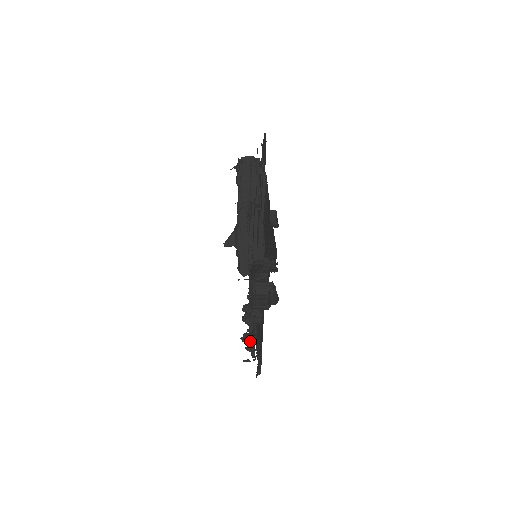
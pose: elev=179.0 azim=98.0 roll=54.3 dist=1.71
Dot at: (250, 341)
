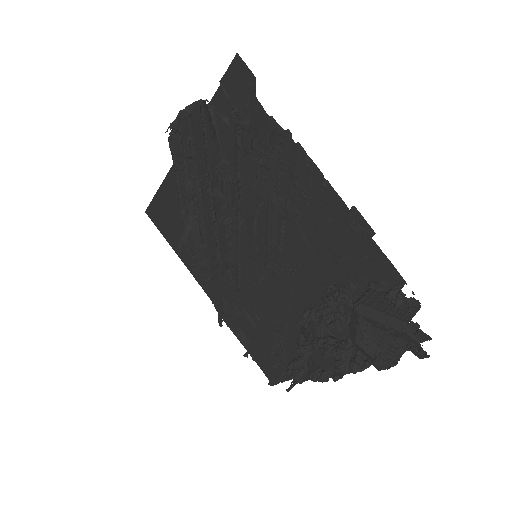
Dot at: (328, 379)
